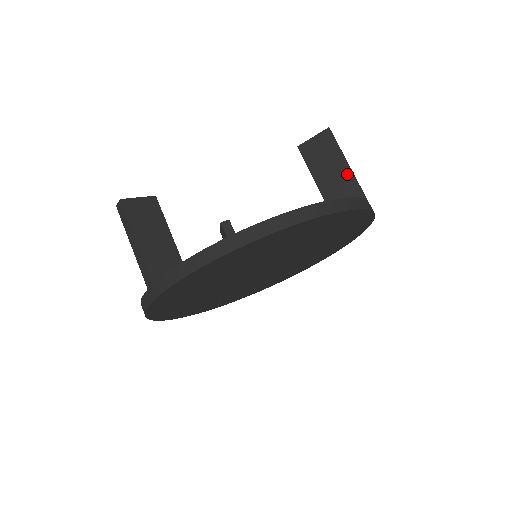
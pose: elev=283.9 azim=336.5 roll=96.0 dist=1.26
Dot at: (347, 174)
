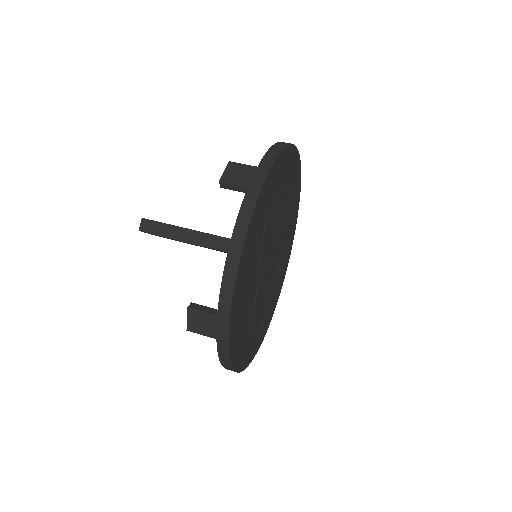
Dot at: occluded
